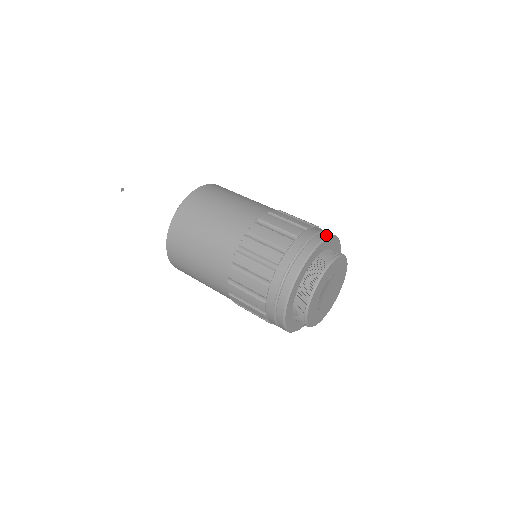
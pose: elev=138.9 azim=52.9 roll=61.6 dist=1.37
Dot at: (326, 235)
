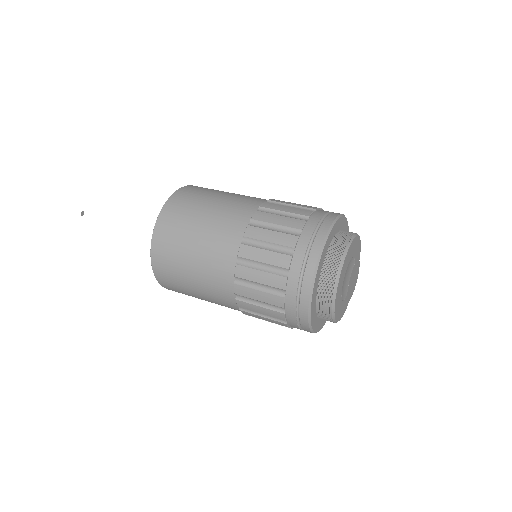
Dot at: (325, 230)
